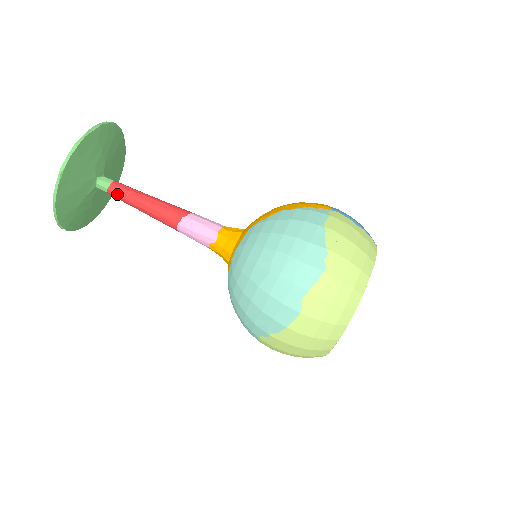
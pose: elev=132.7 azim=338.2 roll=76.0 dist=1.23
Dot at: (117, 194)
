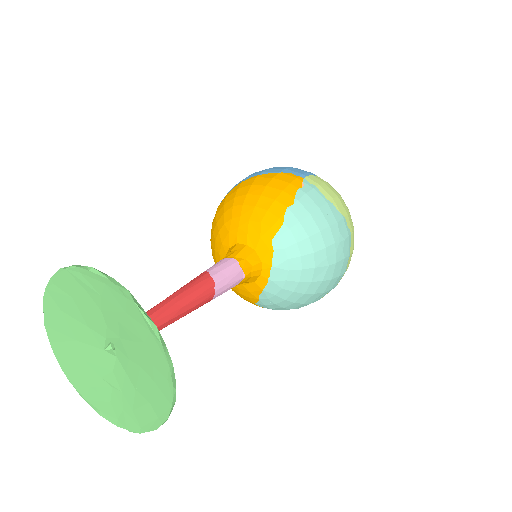
Dot at: occluded
